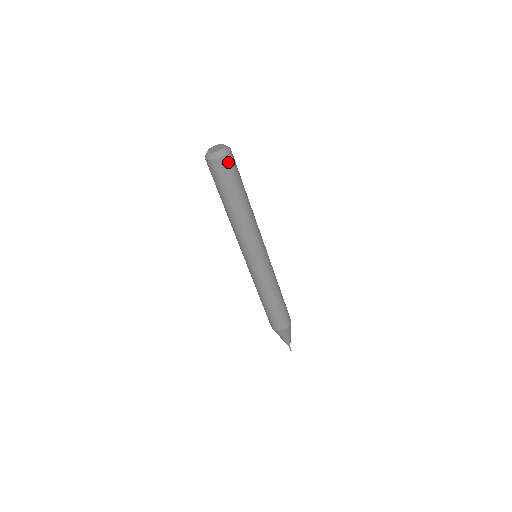
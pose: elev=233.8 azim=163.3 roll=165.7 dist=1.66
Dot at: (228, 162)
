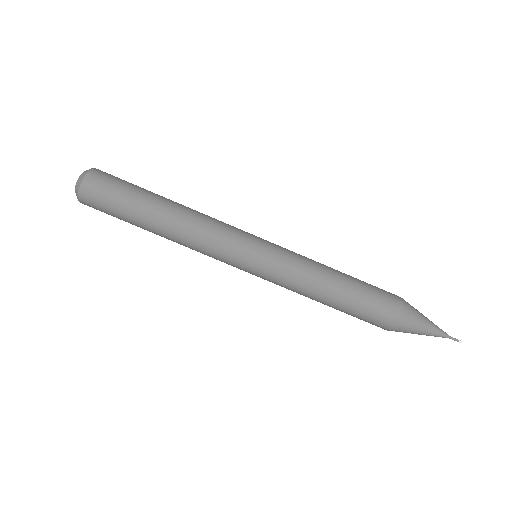
Dot at: (99, 176)
